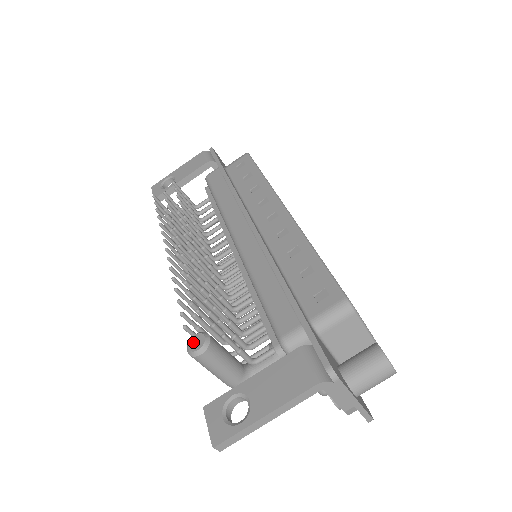
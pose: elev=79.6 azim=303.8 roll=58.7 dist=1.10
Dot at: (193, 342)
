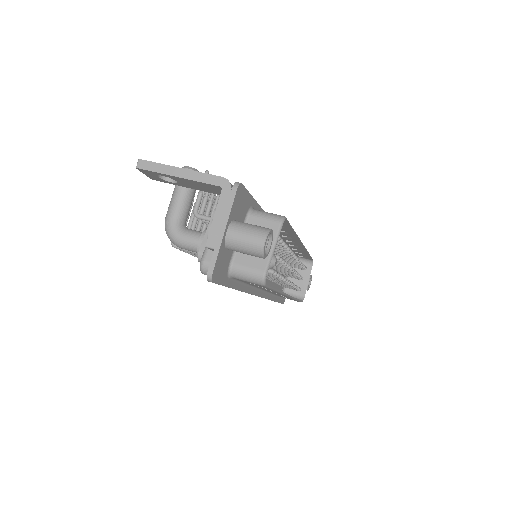
Dot at: occluded
